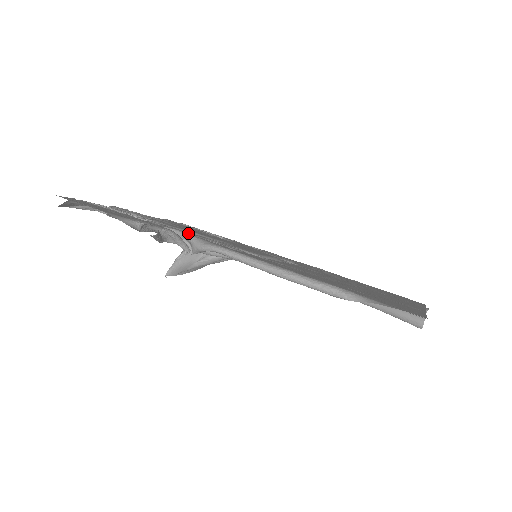
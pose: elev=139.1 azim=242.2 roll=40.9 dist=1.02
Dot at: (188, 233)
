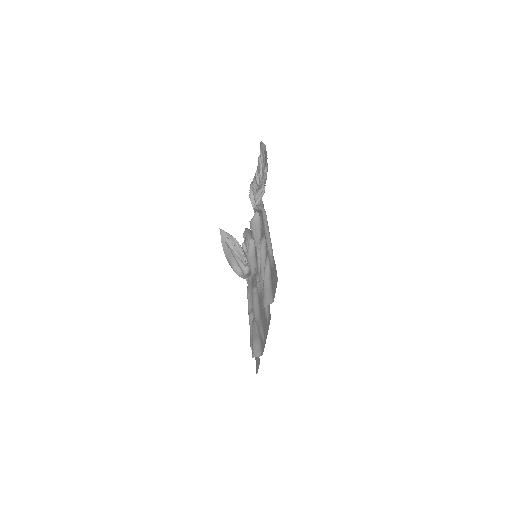
Dot at: occluded
